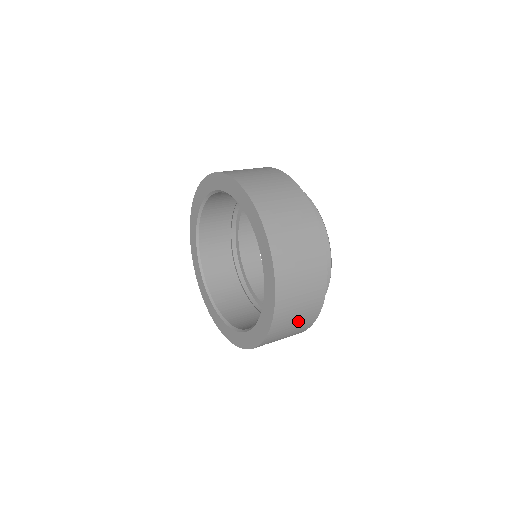
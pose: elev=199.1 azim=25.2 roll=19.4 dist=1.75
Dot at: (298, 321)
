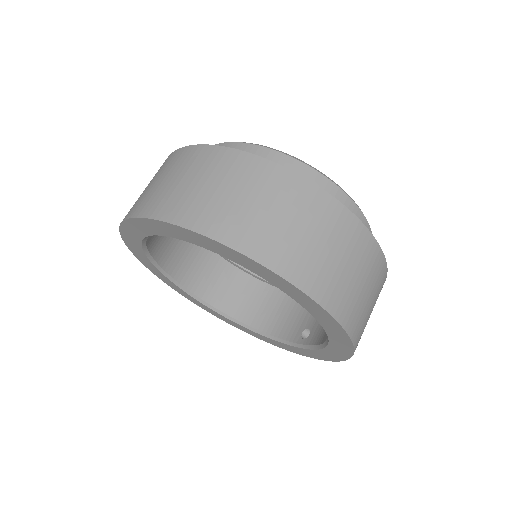
Dot at: occluded
